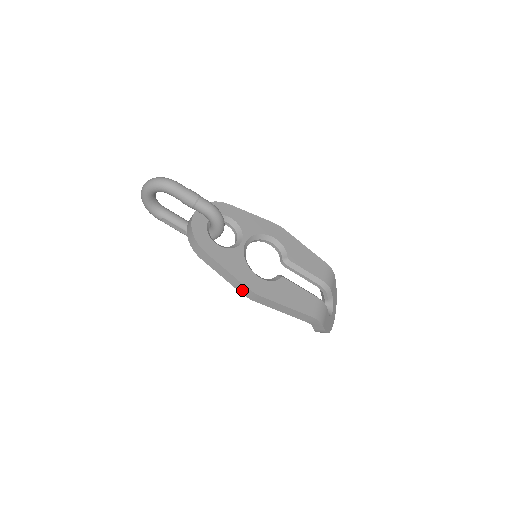
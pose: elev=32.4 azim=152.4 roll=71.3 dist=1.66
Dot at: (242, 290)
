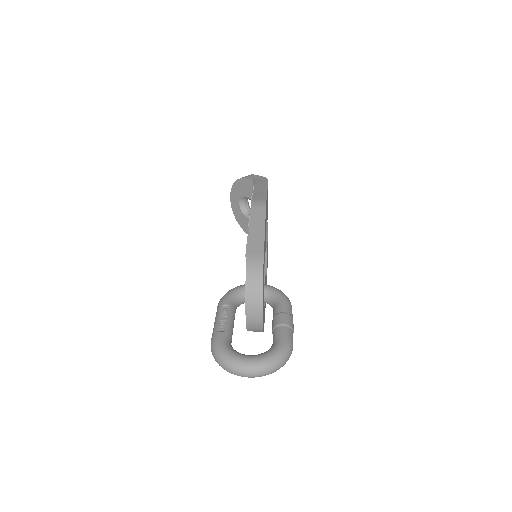
Dot at: occluded
